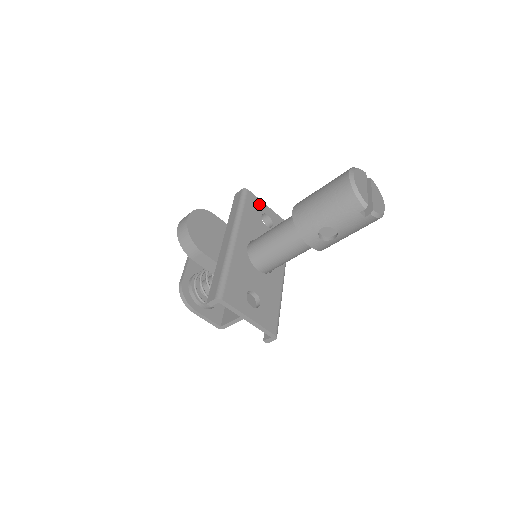
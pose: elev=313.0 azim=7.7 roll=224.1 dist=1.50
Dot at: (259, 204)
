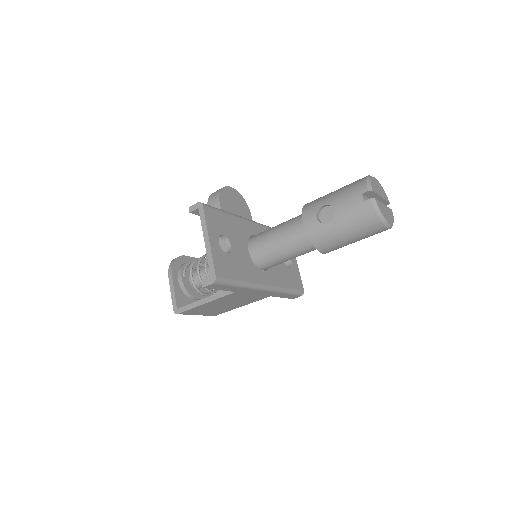
Dot at: occluded
